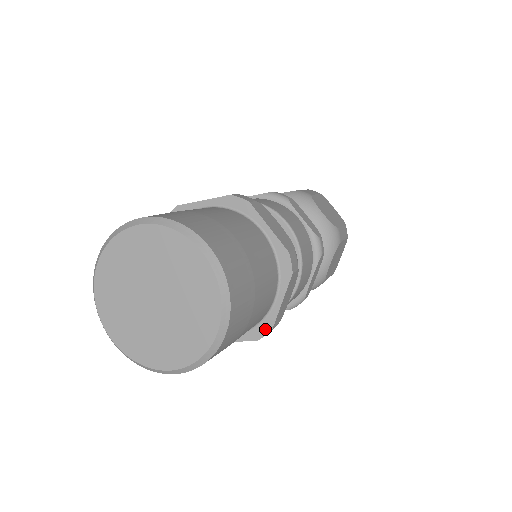
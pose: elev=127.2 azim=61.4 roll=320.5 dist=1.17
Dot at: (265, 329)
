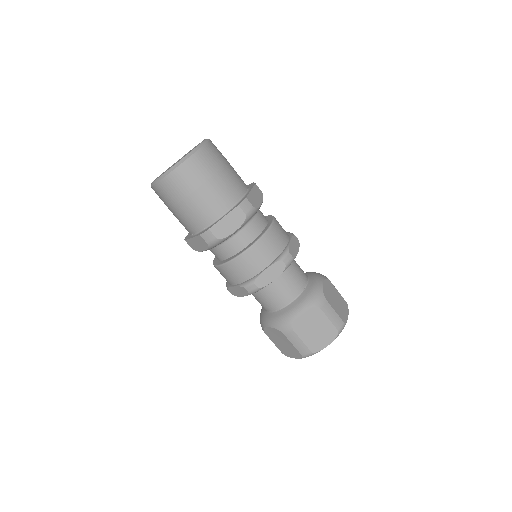
Dot at: (207, 229)
